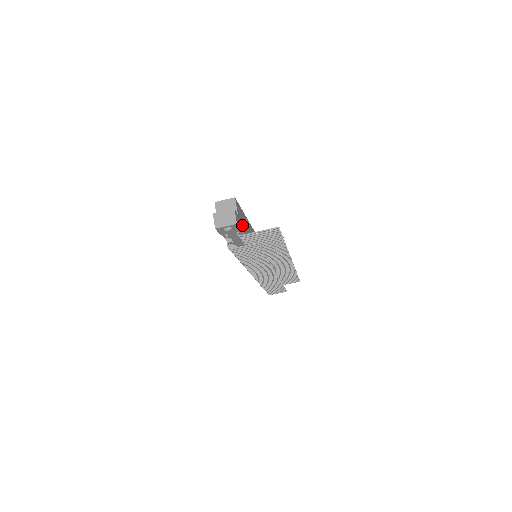
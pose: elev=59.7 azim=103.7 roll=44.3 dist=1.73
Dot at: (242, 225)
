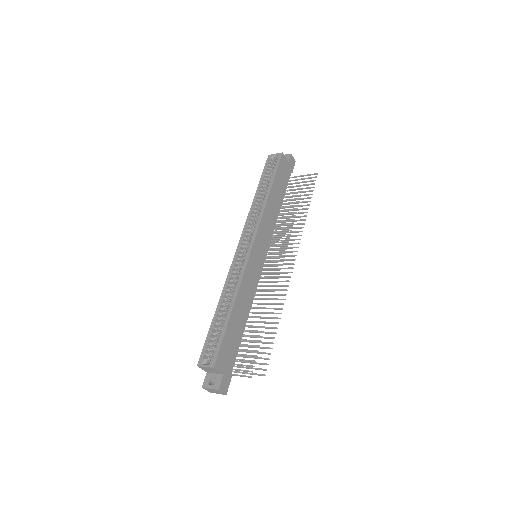
Dot at: (231, 359)
